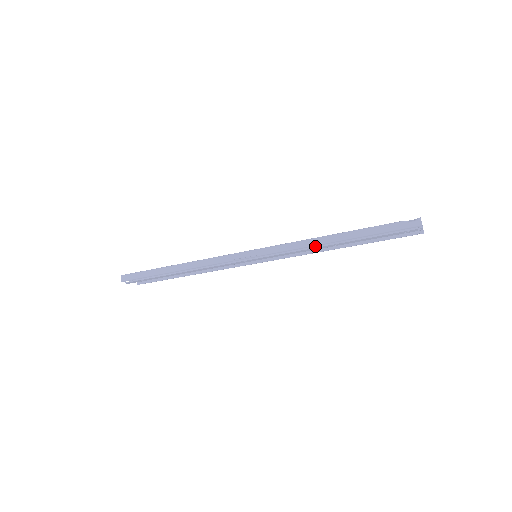
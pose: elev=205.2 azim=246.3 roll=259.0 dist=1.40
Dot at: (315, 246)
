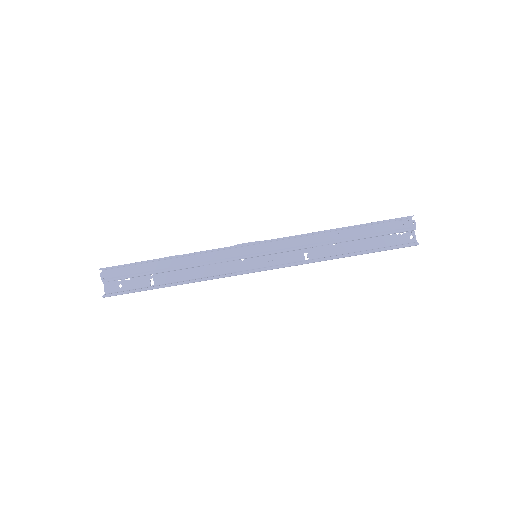
Dot at: (317, 246)
